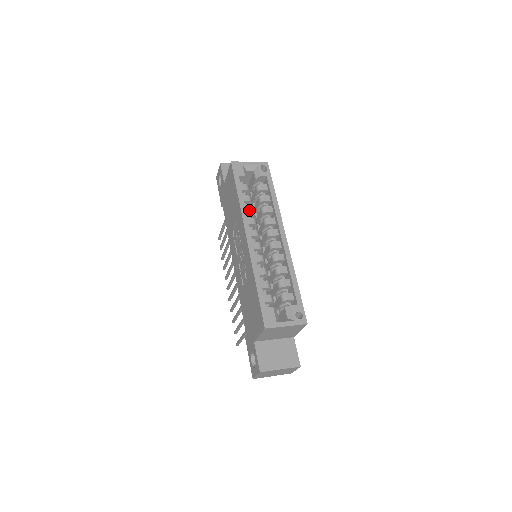
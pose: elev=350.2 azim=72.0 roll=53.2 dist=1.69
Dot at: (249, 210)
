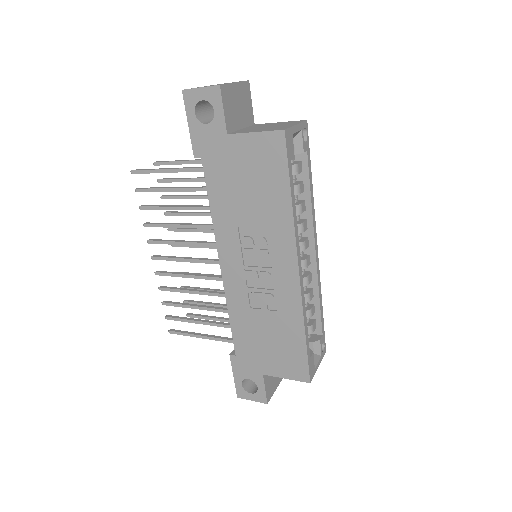
Dot at: occluded
